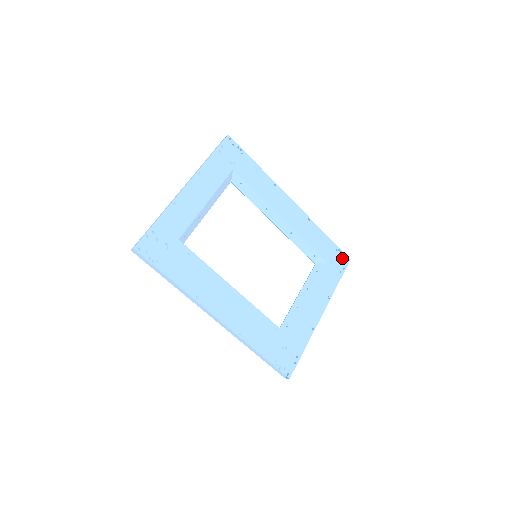
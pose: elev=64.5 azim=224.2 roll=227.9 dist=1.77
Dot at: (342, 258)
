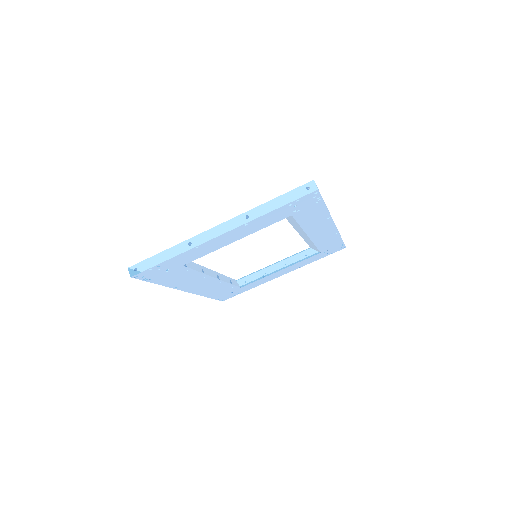
Dot at: (339, 248)
